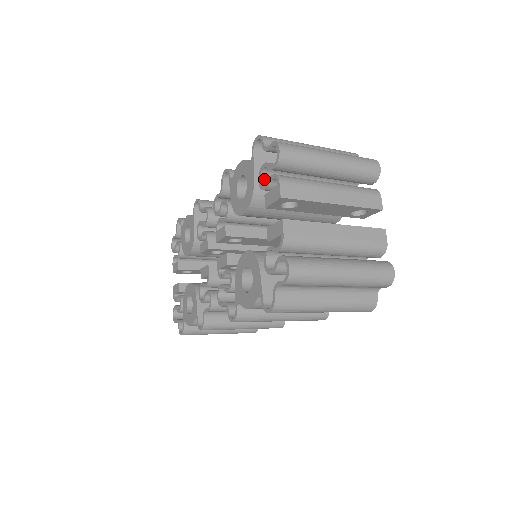
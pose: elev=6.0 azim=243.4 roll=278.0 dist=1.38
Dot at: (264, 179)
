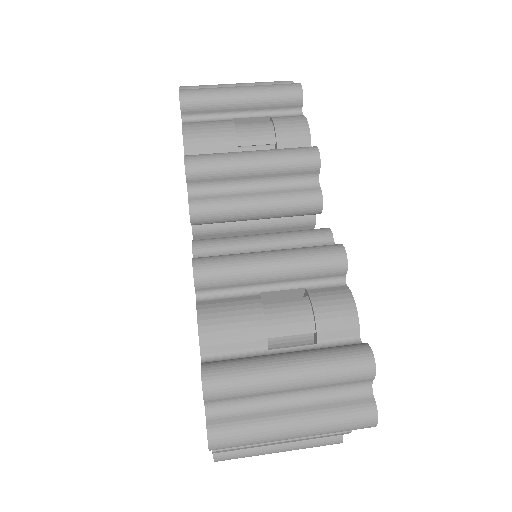
Dot at: occluded
